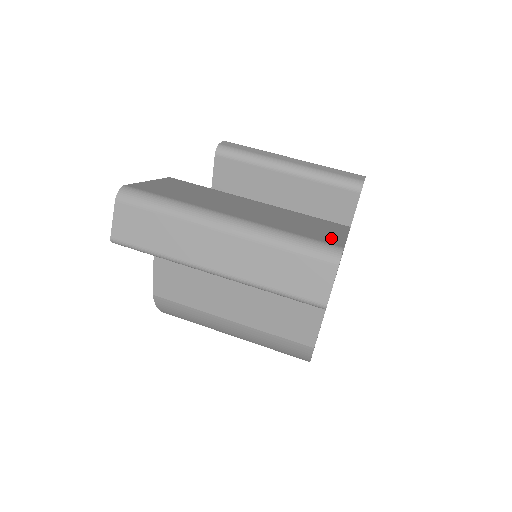
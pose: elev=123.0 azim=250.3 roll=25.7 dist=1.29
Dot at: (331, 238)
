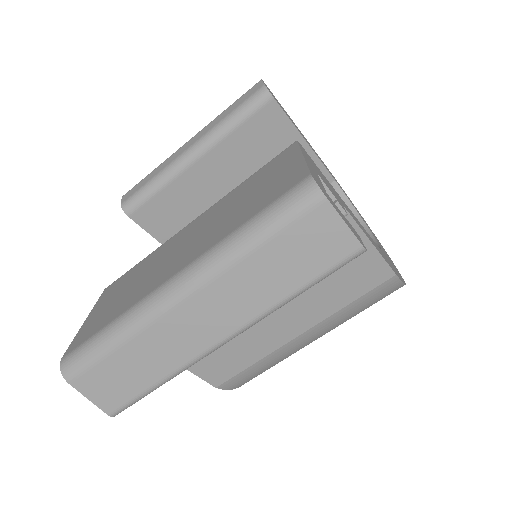
Dot at: (289, 178)
